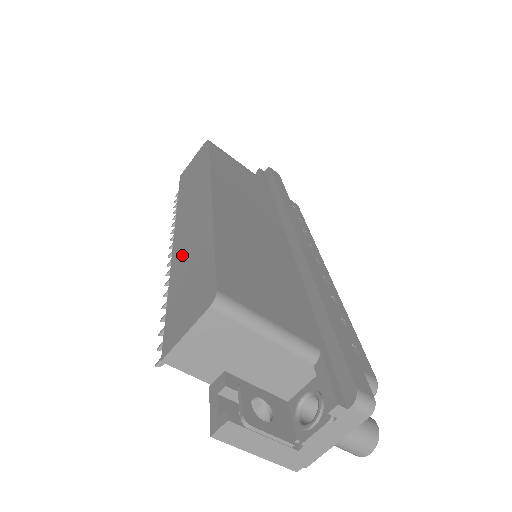
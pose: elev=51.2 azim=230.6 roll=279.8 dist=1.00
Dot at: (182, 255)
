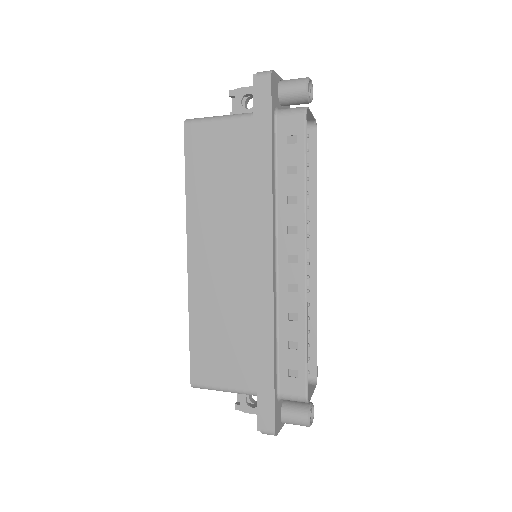
Dot at: occluded
